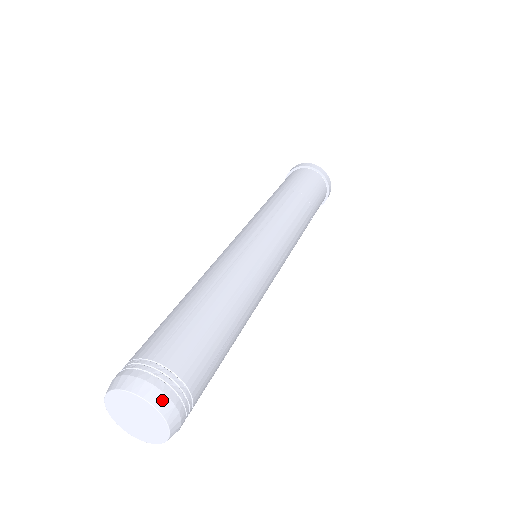
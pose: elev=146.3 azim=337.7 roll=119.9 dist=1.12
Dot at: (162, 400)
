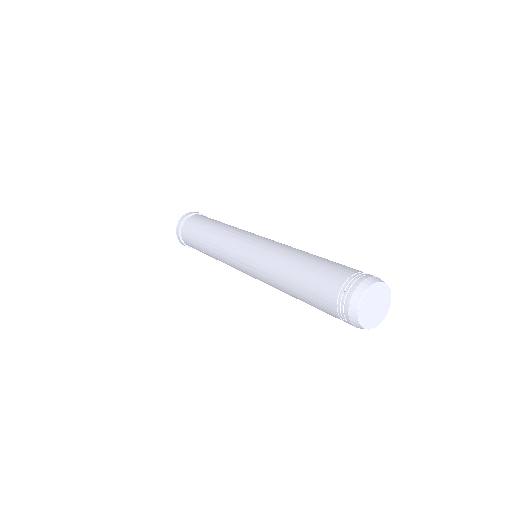
Dot at: occluded
